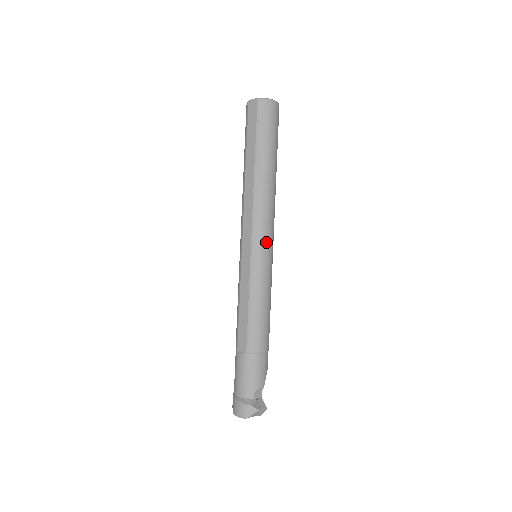
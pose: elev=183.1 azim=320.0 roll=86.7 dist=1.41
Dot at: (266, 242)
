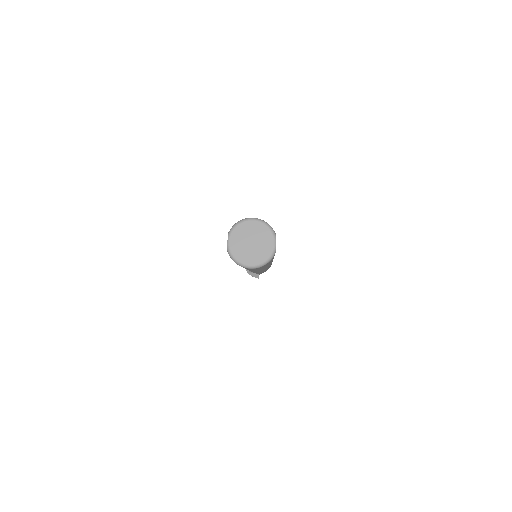
Dot at: (251, 271)
